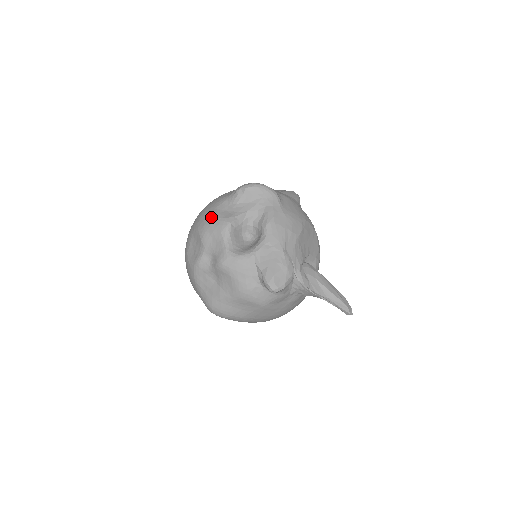
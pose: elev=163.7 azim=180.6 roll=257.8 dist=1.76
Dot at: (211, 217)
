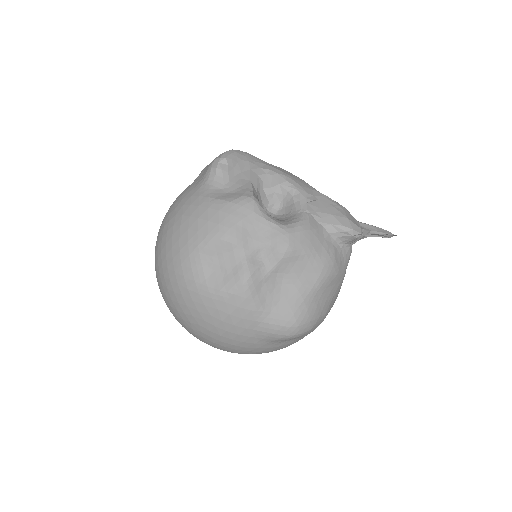
Dot at: (219, 208)
